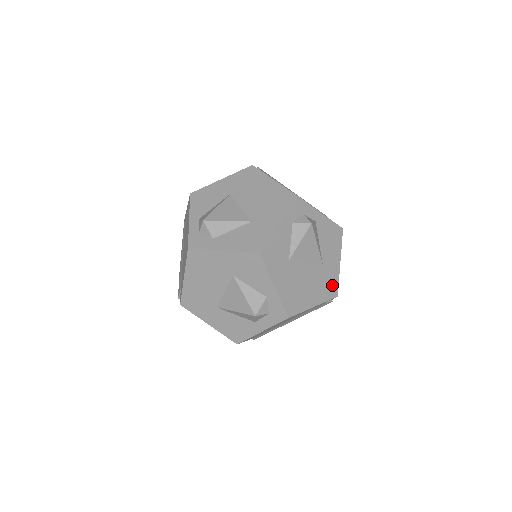
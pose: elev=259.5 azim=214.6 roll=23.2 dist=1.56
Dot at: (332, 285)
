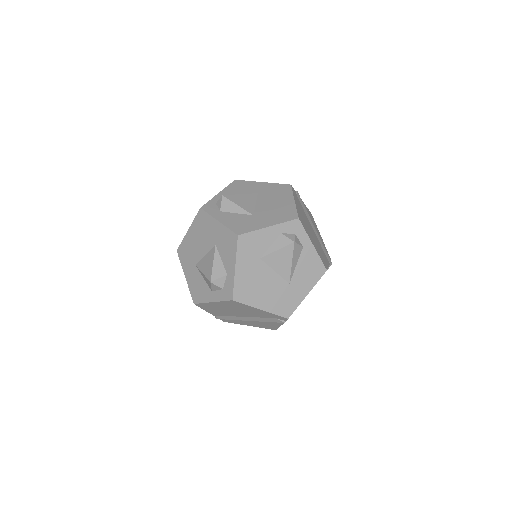
Dot at: (289, 306)
